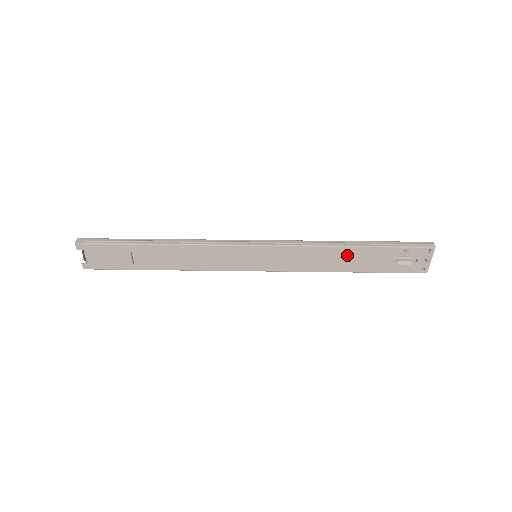
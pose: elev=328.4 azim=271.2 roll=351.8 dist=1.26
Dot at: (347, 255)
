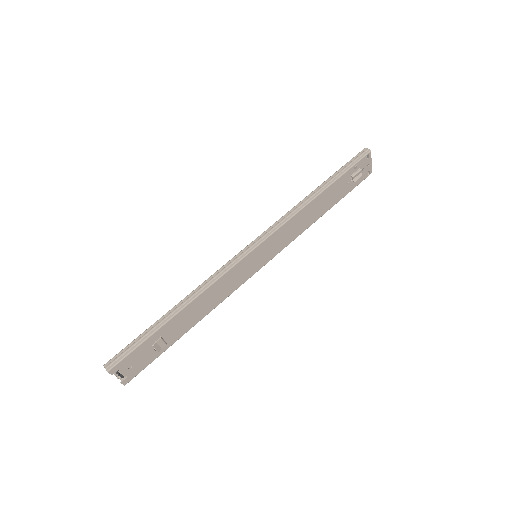
Dot at: (319, 202)
